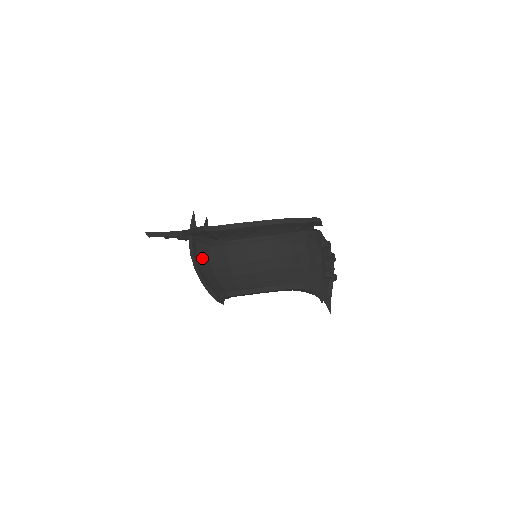
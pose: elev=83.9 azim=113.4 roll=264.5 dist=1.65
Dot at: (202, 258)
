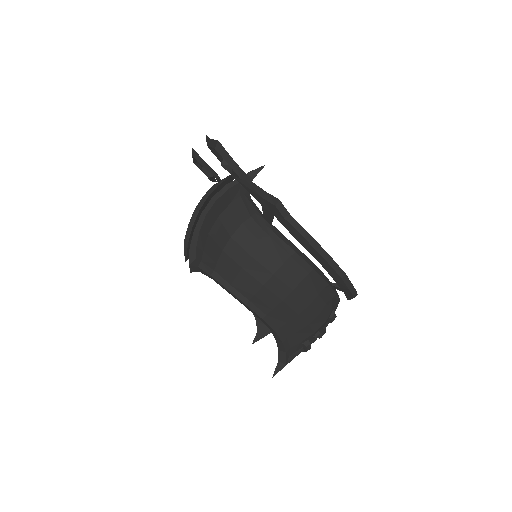
Dot at: (229, 218)
